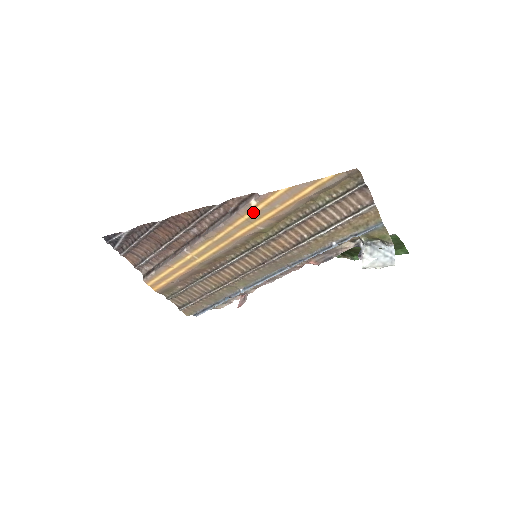
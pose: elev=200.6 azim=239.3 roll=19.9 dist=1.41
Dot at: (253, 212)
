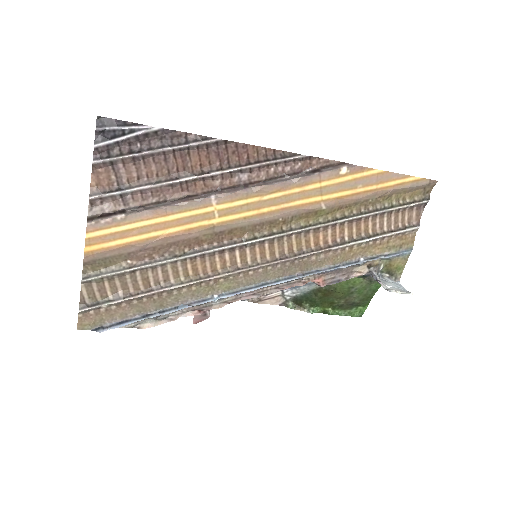
Dot at: (335, 181)
